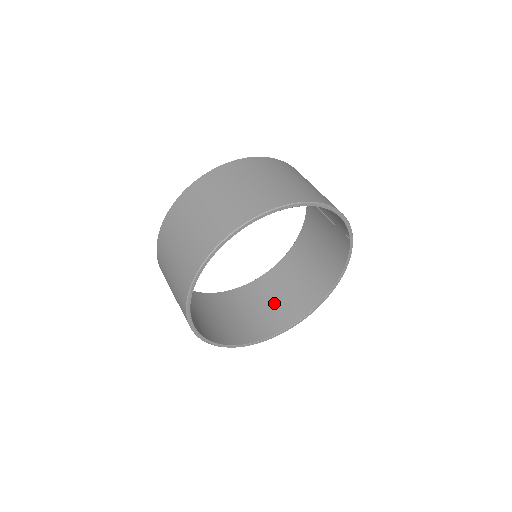
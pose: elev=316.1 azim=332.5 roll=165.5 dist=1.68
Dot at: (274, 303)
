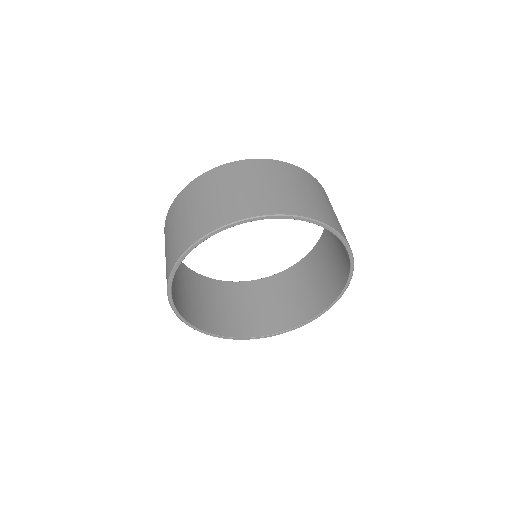
Dot at: (290, 299)
